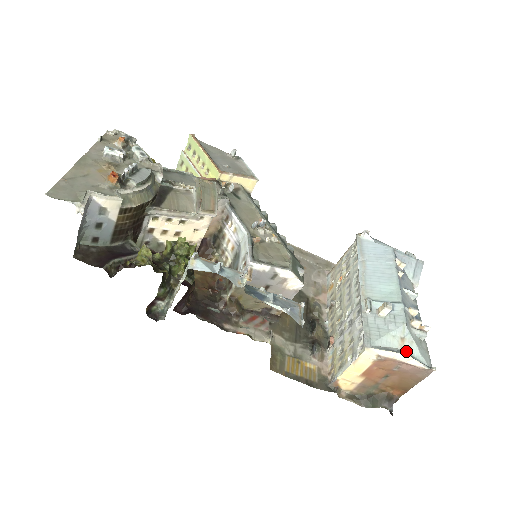
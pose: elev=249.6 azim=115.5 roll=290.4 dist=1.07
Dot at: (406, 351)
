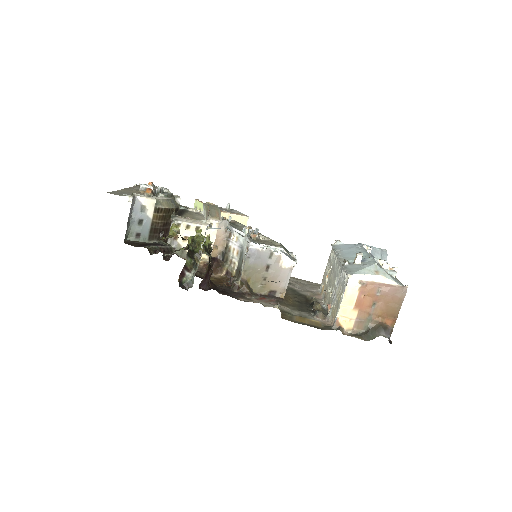
Dot at: occluded
